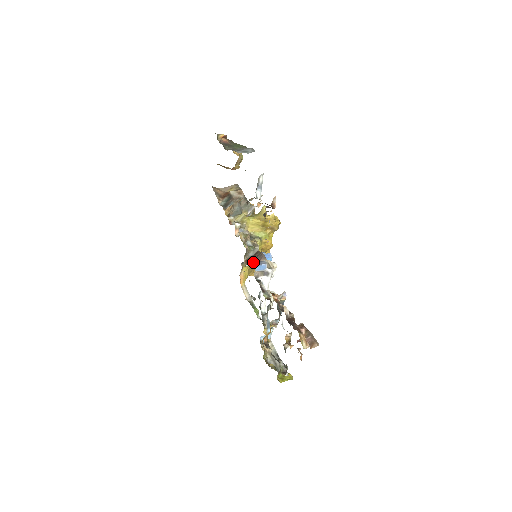
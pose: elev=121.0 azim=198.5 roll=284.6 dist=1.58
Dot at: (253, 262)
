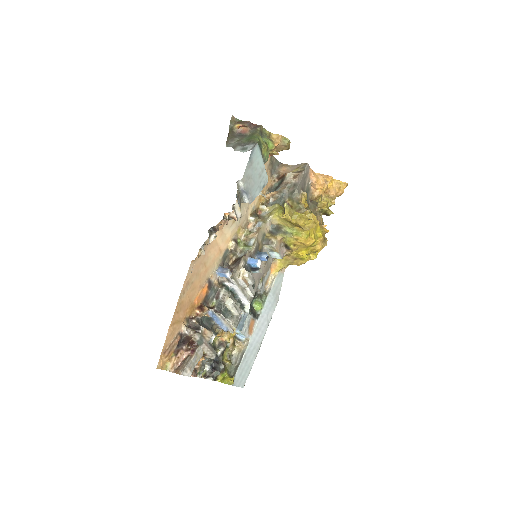
Dot at: (232, 265)
